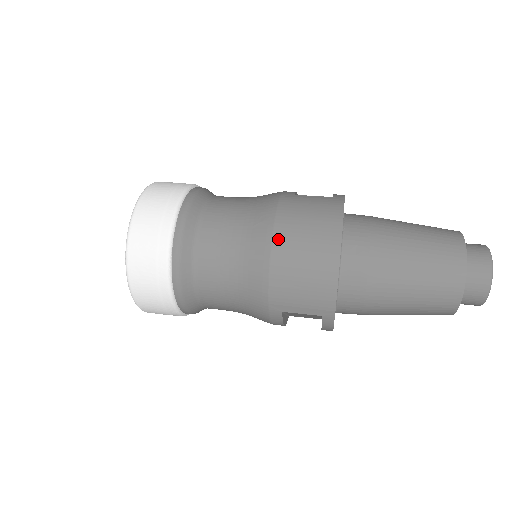
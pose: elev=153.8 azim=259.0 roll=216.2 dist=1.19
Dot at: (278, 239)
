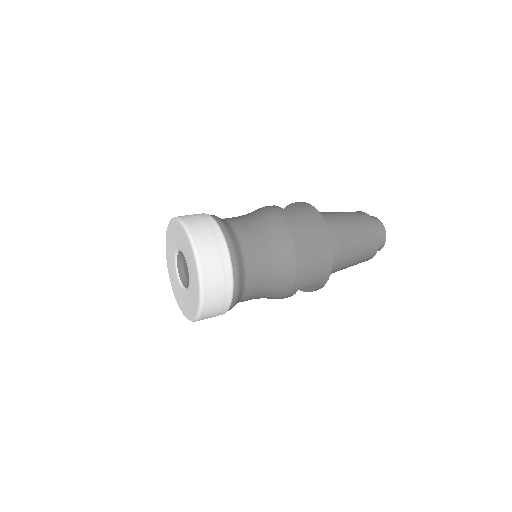
Dot at: (297, 242)
